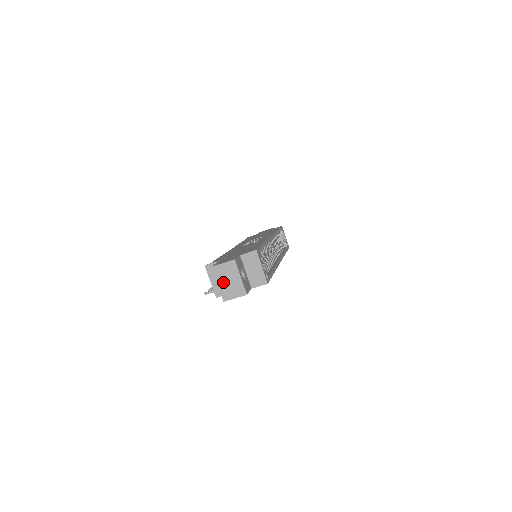
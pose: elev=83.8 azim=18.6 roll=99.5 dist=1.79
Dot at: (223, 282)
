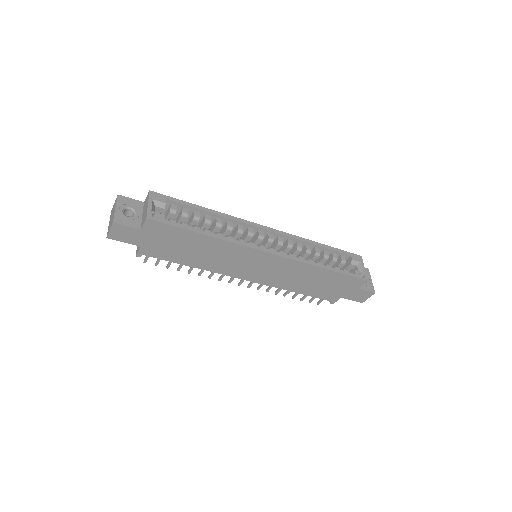
Dot at: occluded
